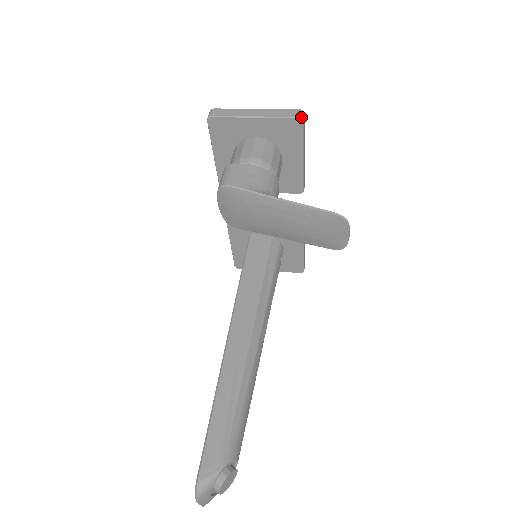
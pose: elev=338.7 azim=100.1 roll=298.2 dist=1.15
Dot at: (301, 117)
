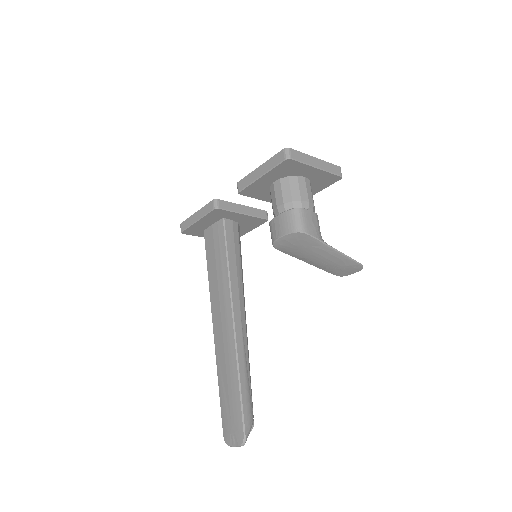
Dot at: occluded
